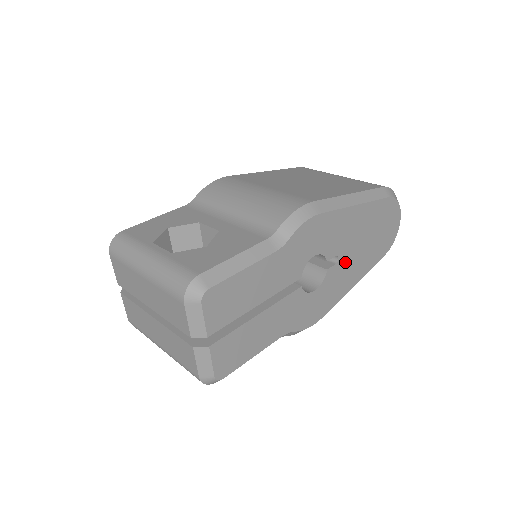
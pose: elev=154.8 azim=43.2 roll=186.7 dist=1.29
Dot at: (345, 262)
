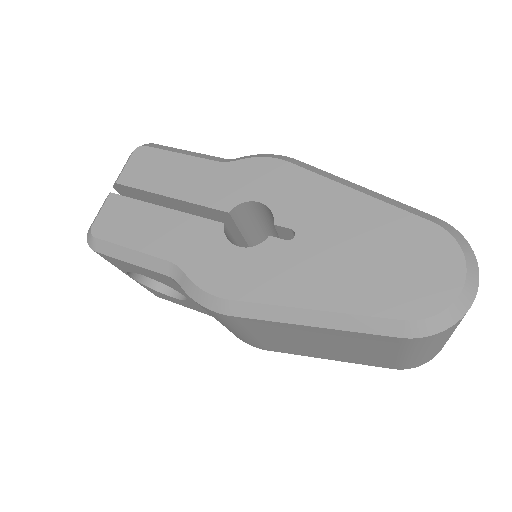
Dot at: (305, 253)
